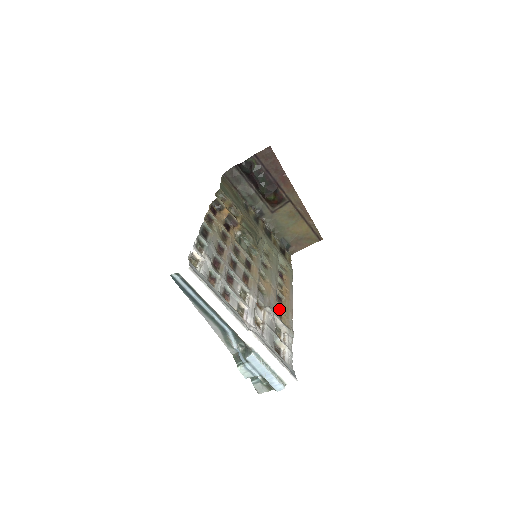
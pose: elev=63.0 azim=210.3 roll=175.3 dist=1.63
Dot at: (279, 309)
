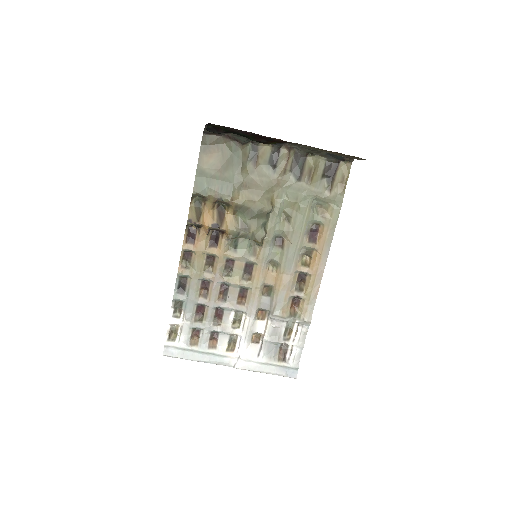
Dot at: (296, 297)
